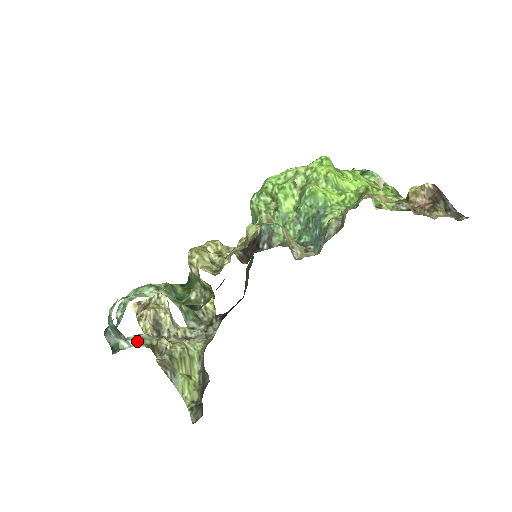
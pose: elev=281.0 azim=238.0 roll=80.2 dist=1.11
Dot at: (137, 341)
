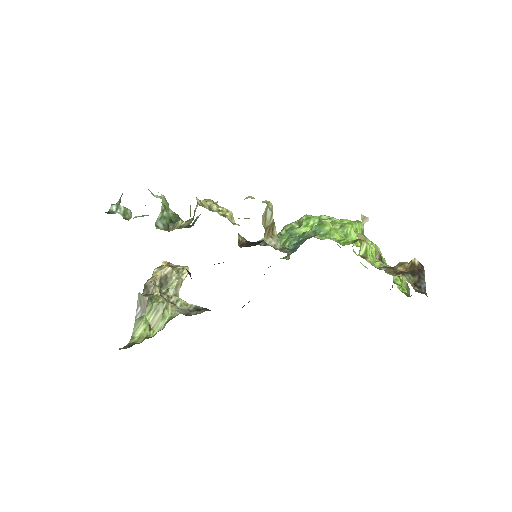
Dot at: (122, 212)
